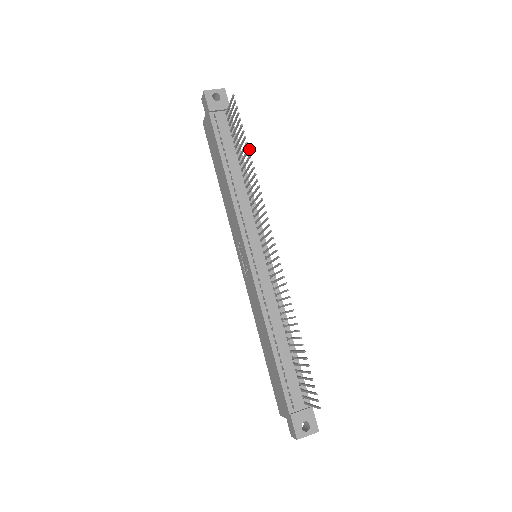
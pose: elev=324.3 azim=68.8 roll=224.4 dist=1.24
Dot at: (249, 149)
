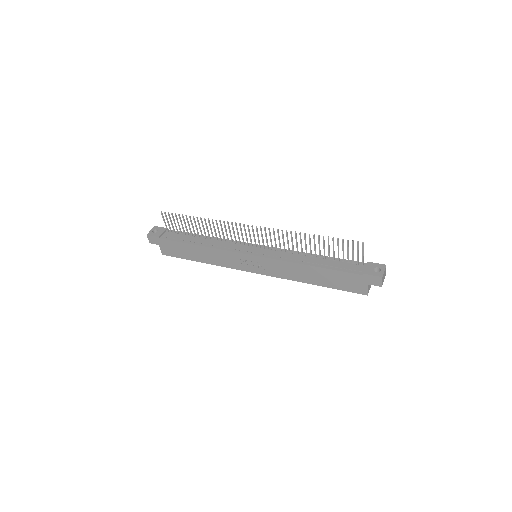
Dot at: (193, 216)
